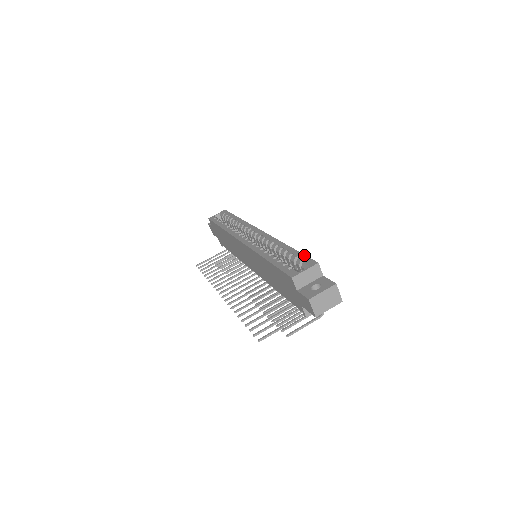
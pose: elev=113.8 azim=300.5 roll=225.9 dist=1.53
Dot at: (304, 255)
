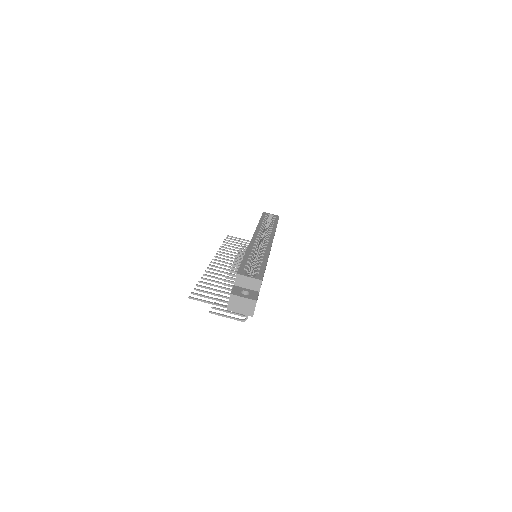
Dot at: (264, 271)
